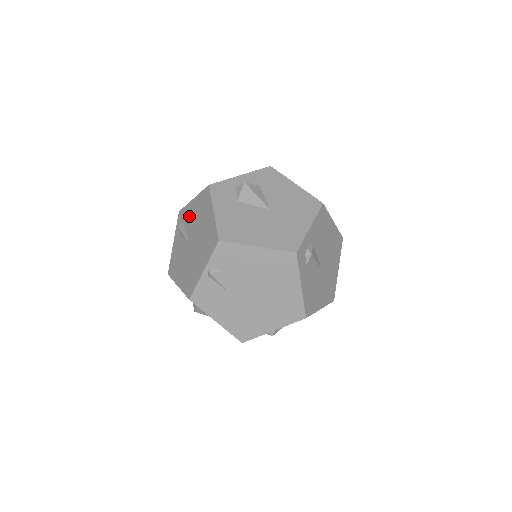
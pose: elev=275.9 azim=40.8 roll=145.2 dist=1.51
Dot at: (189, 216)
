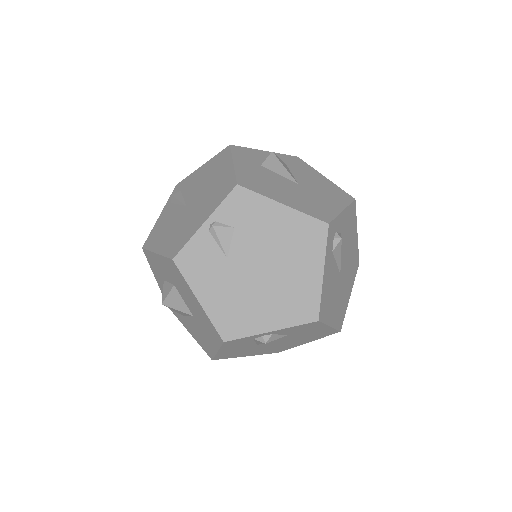
Dot at: (192, 182)
